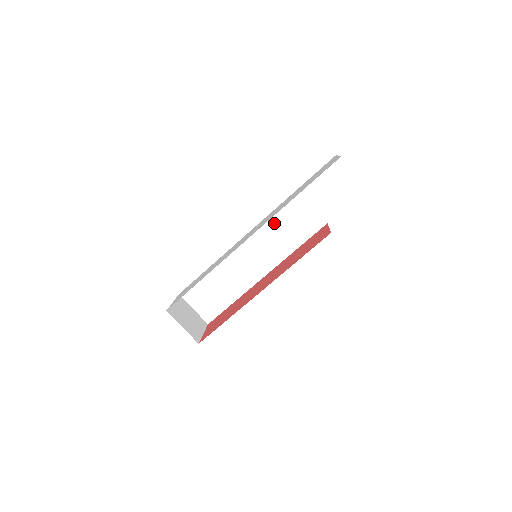
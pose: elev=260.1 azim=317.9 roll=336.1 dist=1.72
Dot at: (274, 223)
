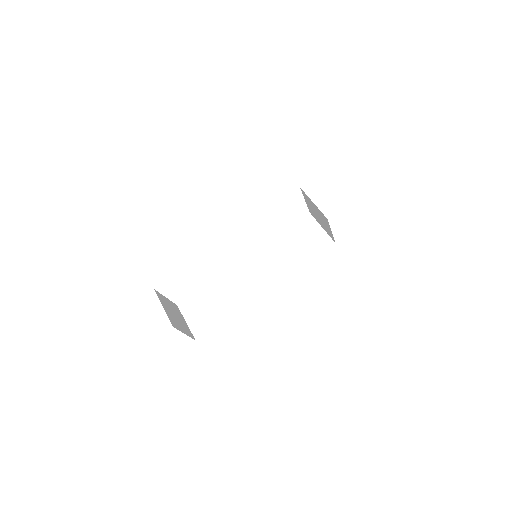
Dot at: (283, 241)
